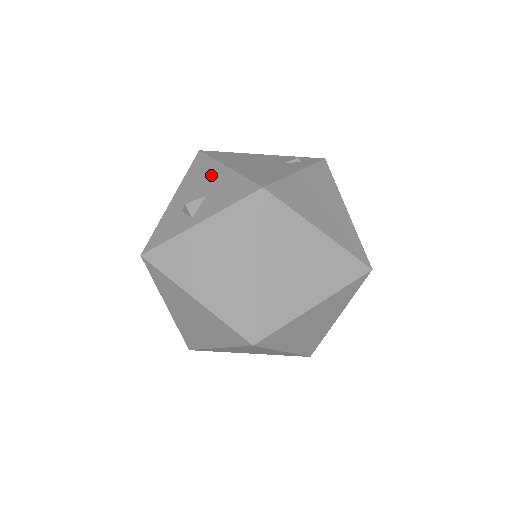
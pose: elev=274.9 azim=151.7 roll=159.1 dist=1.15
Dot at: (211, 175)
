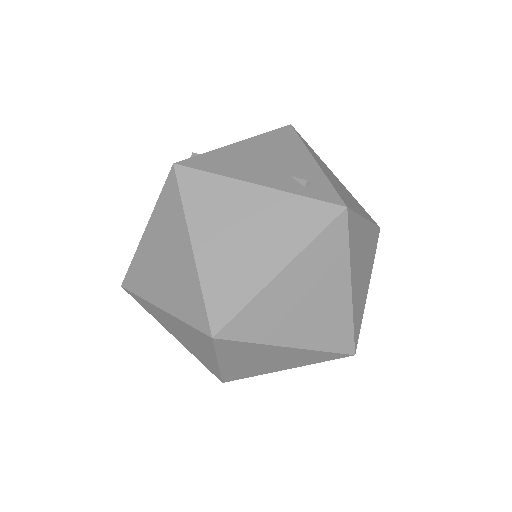
Dot at: occluded
